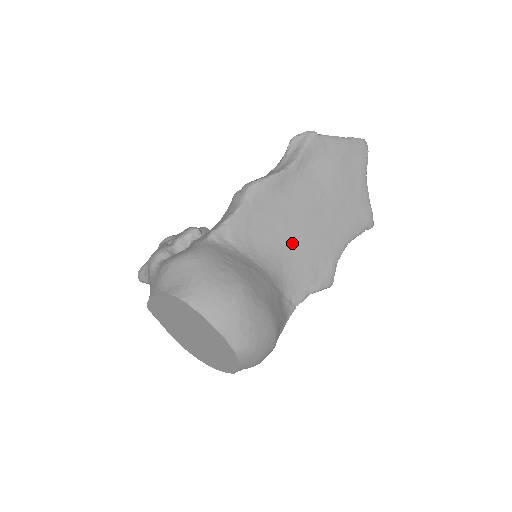
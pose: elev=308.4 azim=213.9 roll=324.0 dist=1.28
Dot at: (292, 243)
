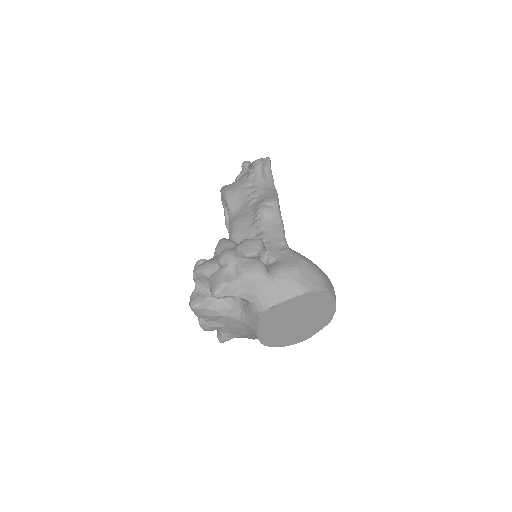
Dot at: occluded
